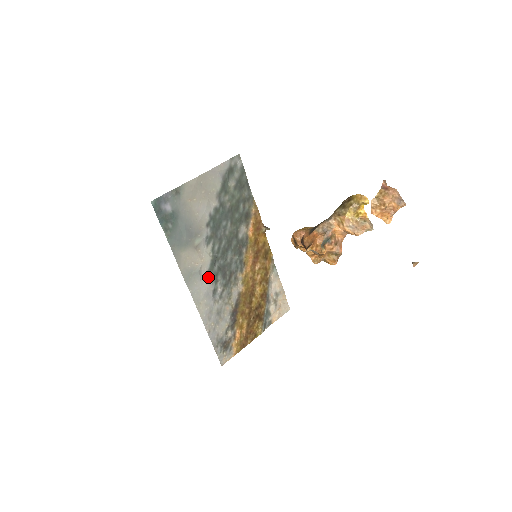
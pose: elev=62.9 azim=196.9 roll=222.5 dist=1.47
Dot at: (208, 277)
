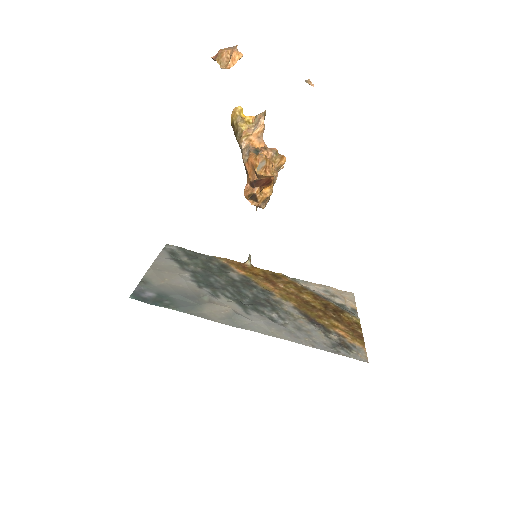
Dot at: (251, 314)
